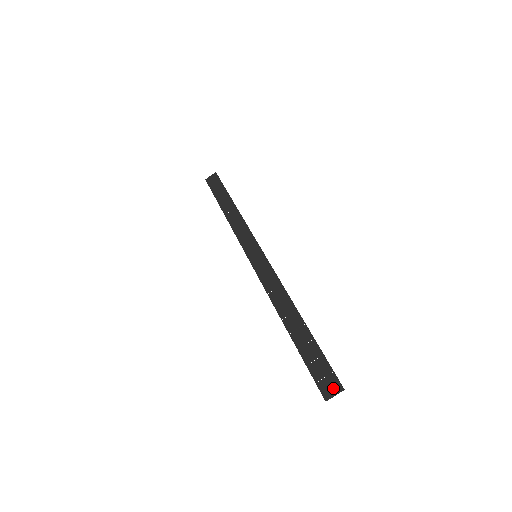
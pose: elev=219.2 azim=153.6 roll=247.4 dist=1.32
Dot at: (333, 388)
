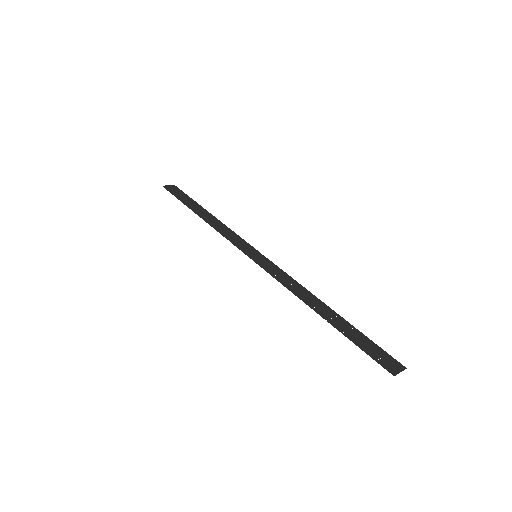
Dot at: (396, 366)
